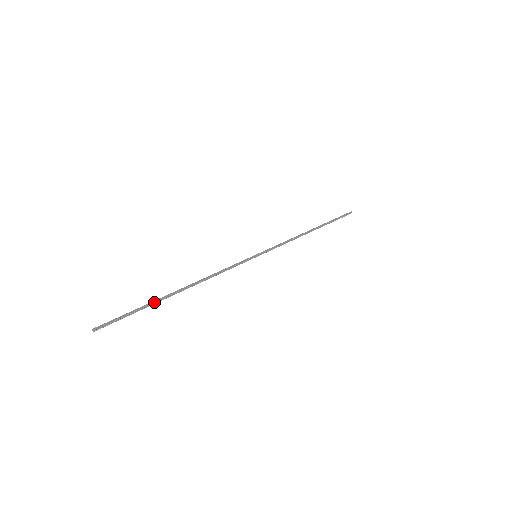
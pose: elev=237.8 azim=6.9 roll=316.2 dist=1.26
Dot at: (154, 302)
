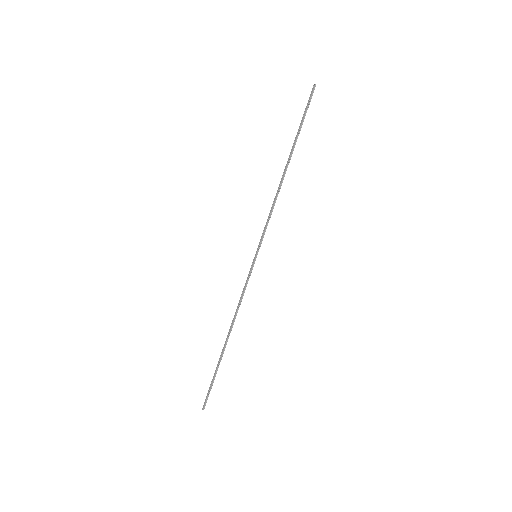
Dot at: (218, 364)
